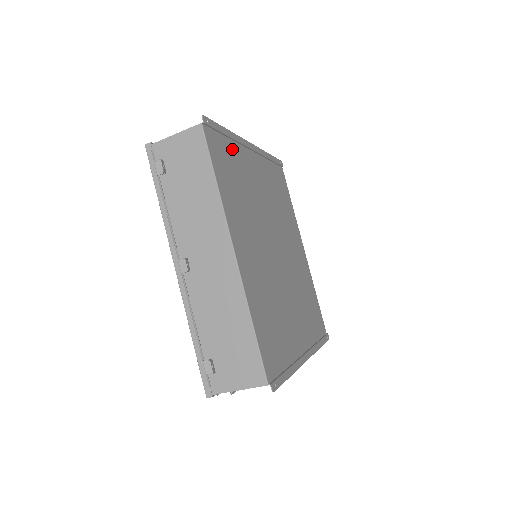
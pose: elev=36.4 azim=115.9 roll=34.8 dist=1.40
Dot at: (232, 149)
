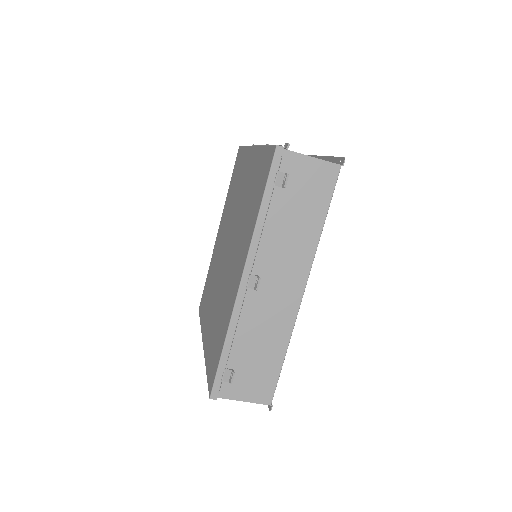
Dot at: occluded
